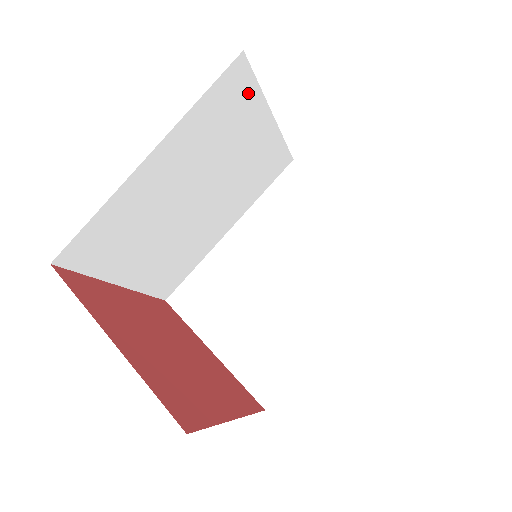
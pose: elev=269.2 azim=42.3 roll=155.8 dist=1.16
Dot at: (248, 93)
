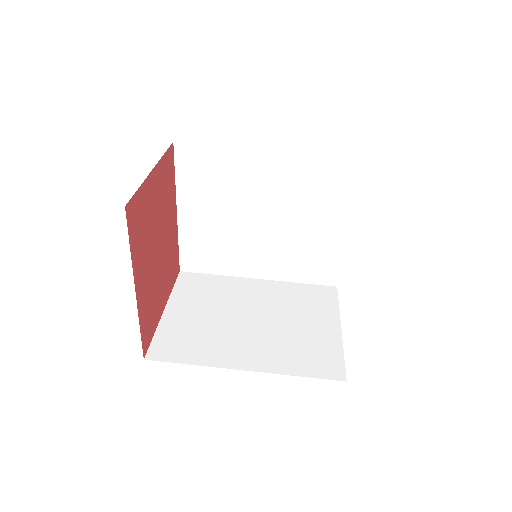
Dot at: (346, 189)
